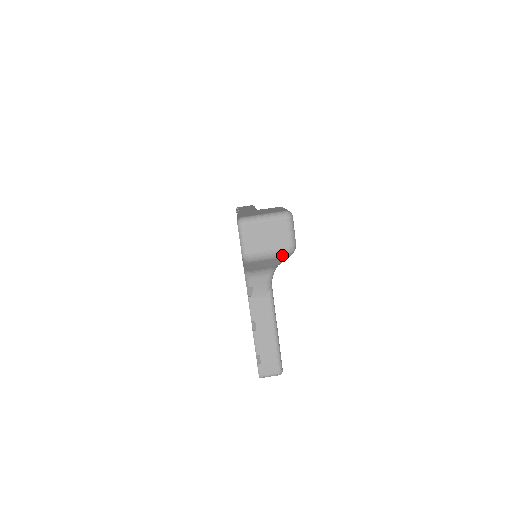
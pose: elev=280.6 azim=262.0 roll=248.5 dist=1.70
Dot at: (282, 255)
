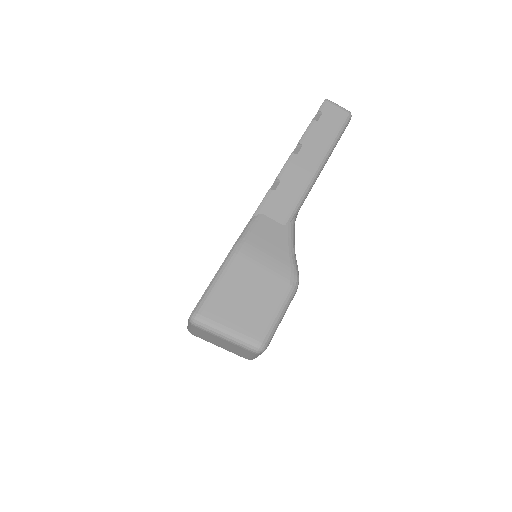
Dot at: occluded
